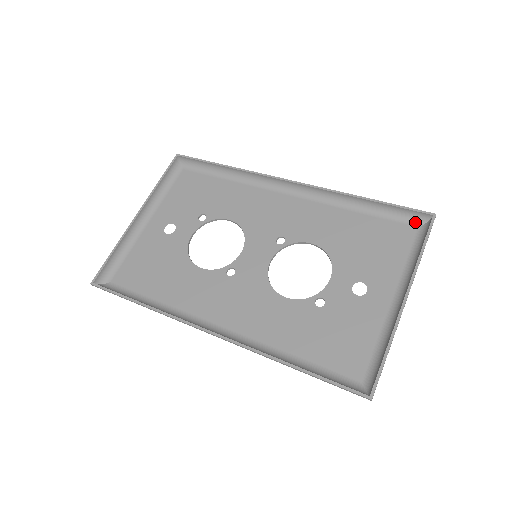
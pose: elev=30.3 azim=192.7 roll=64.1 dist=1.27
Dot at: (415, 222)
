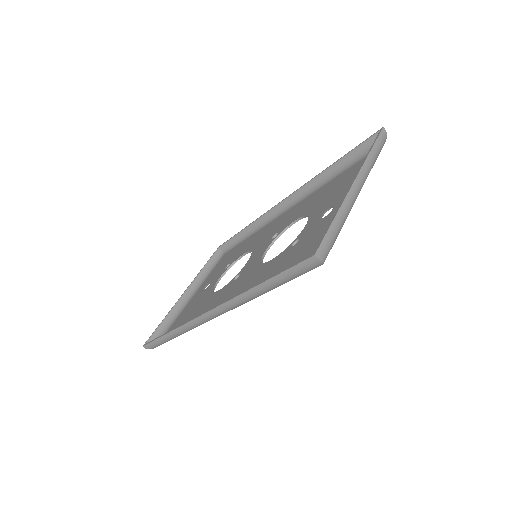
Dot at: occluded
